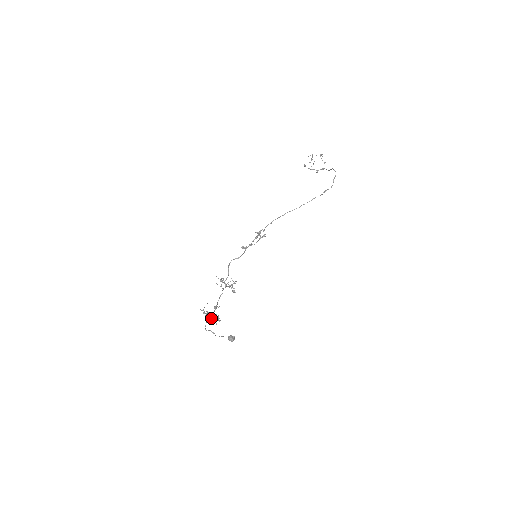
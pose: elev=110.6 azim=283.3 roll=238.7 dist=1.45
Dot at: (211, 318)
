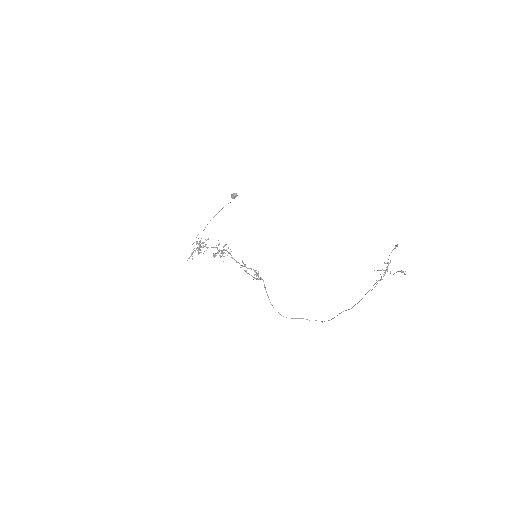
Dot at: occluded
